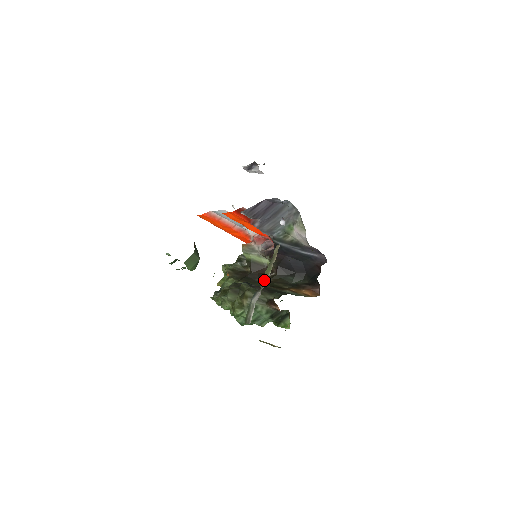
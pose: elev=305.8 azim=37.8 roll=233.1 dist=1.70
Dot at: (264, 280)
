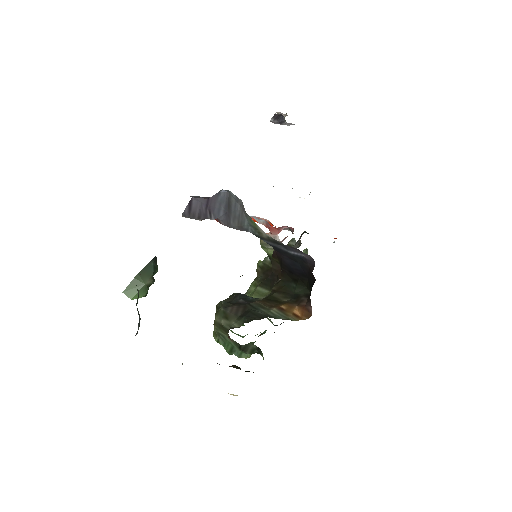
Dot at: occluded
